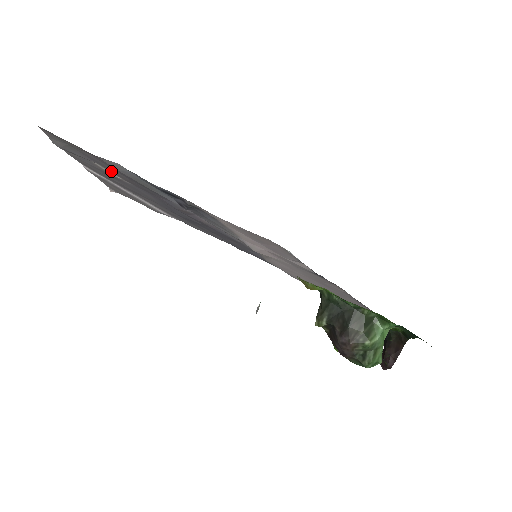
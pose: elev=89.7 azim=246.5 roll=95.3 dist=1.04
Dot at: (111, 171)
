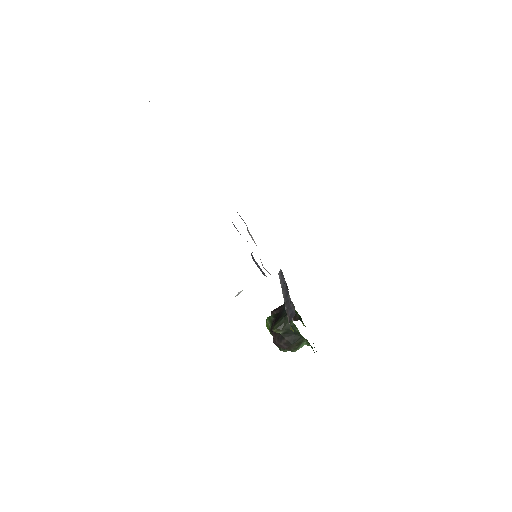
Dot at: occluded
